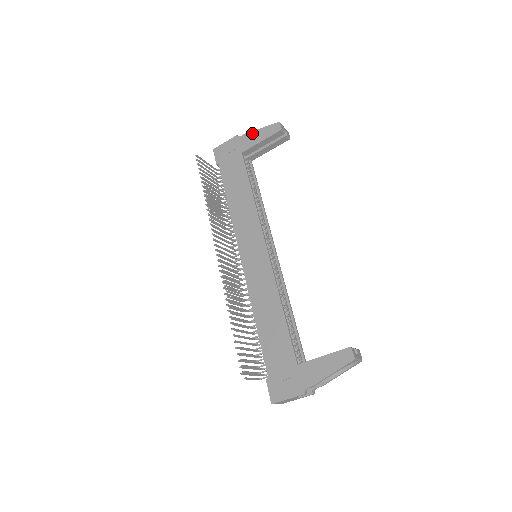
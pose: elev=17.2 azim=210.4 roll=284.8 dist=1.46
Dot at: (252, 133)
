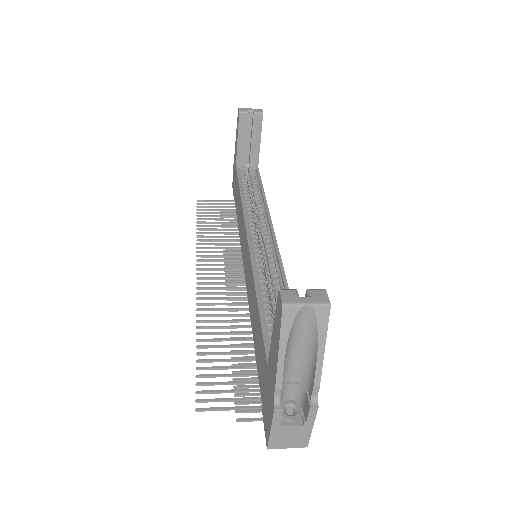
Dot at: (235, 141)
